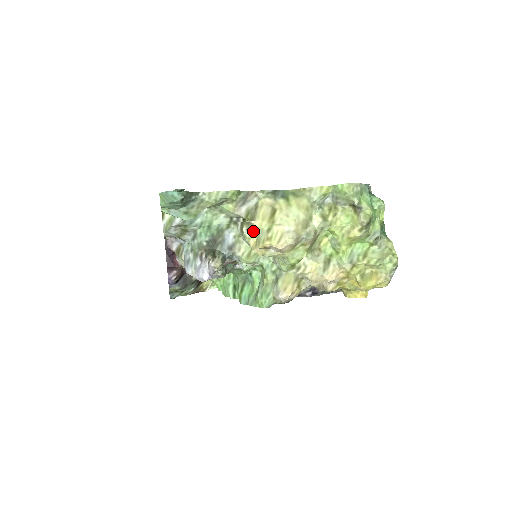
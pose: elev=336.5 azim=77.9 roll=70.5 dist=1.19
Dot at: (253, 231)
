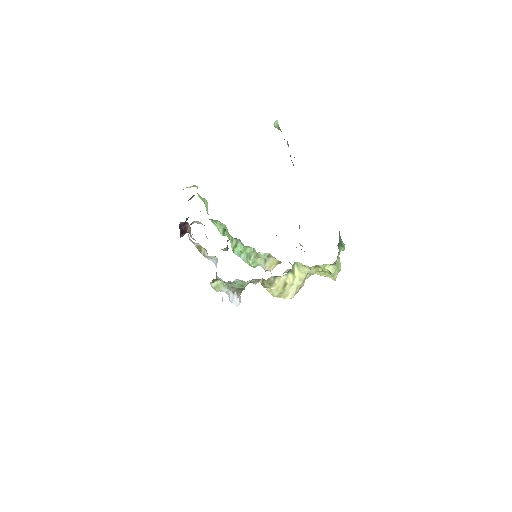
Dot at: (270, 287)
